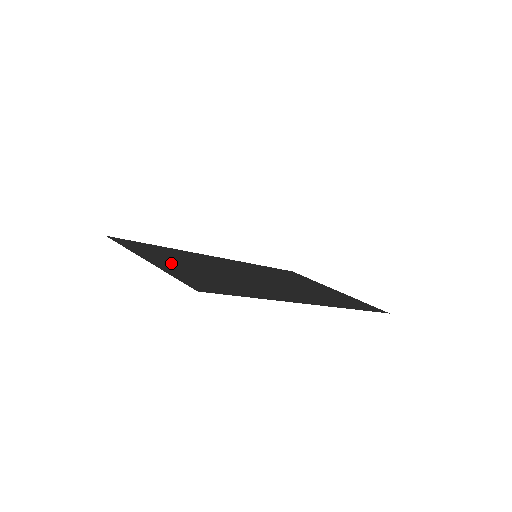
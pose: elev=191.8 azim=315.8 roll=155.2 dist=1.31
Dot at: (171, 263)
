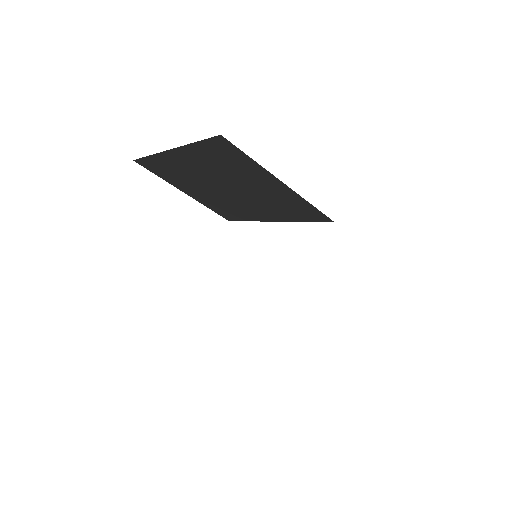
Dot at: occluded
